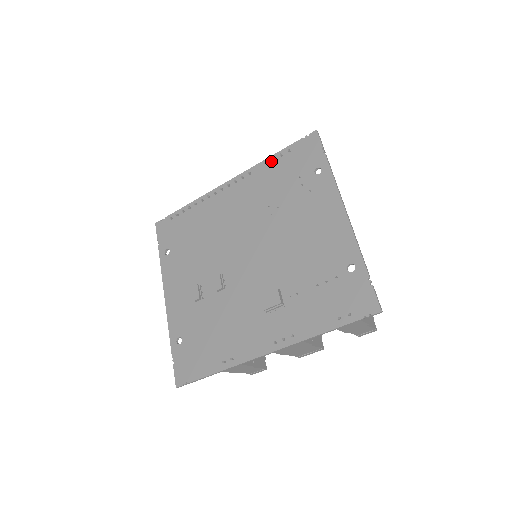
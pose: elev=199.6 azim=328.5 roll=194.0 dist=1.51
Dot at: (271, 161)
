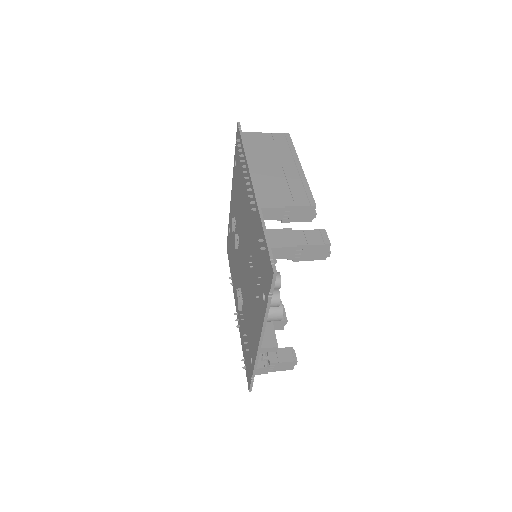
Dot at: (260, 229)
